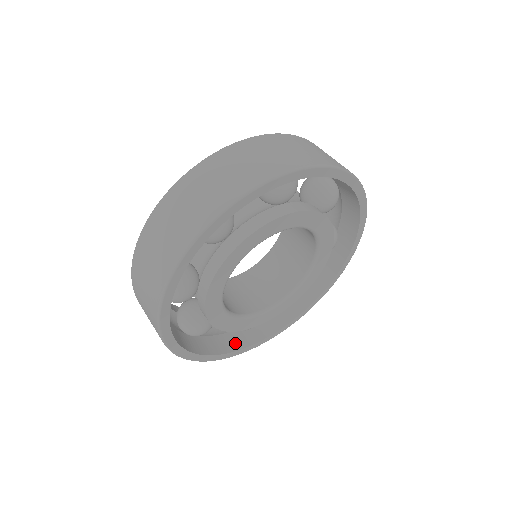
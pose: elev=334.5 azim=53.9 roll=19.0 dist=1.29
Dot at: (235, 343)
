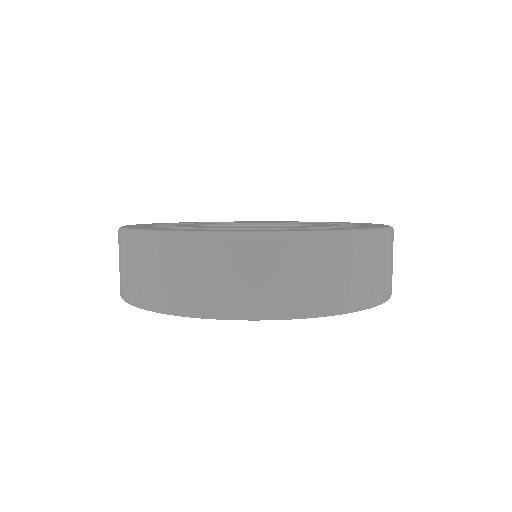
Dot at: occluded
